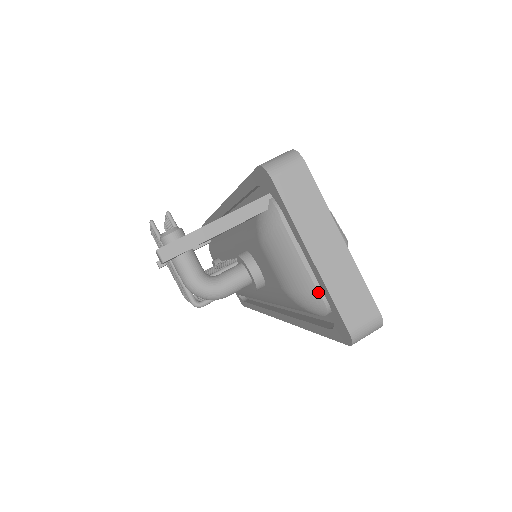
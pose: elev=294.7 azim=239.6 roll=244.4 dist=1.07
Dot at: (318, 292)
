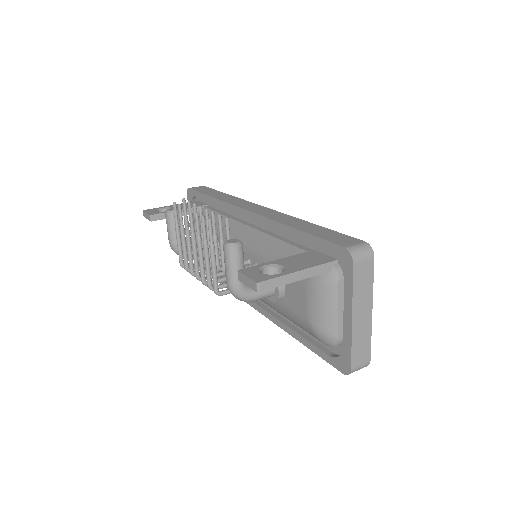
Dot at: (338, 335)
